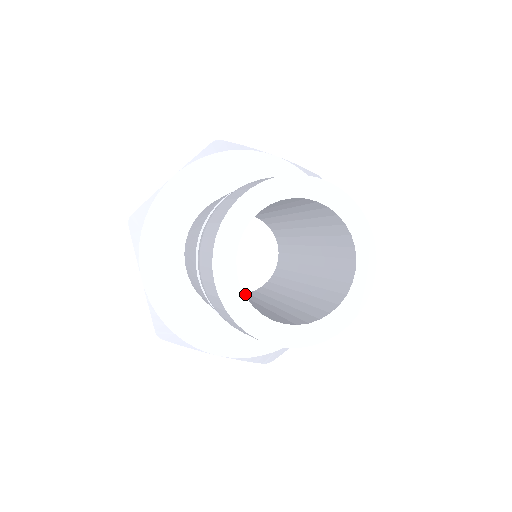
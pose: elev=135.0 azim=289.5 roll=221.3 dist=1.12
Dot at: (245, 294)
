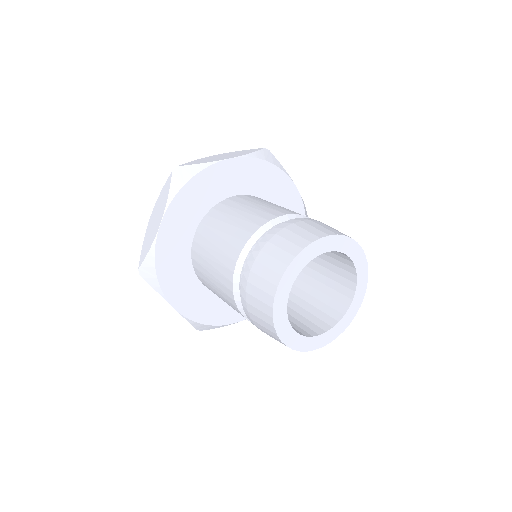
Dot at: occluded
